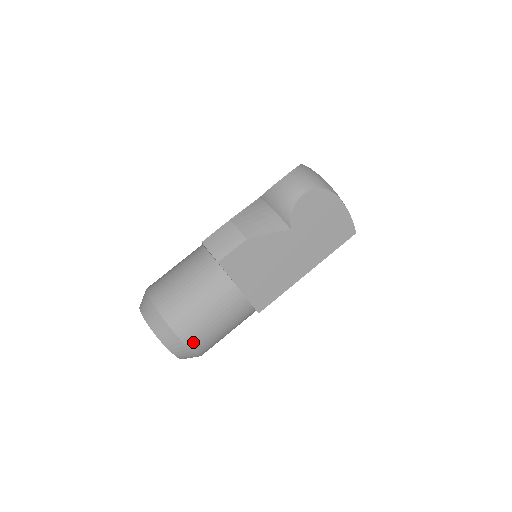
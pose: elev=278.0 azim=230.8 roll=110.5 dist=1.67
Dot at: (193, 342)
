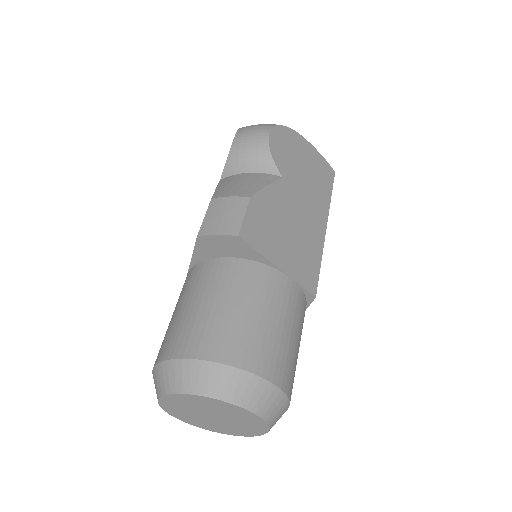
Dot at: (275, 373)
